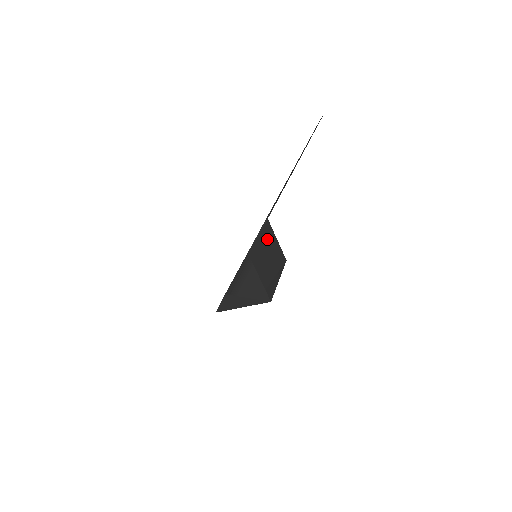
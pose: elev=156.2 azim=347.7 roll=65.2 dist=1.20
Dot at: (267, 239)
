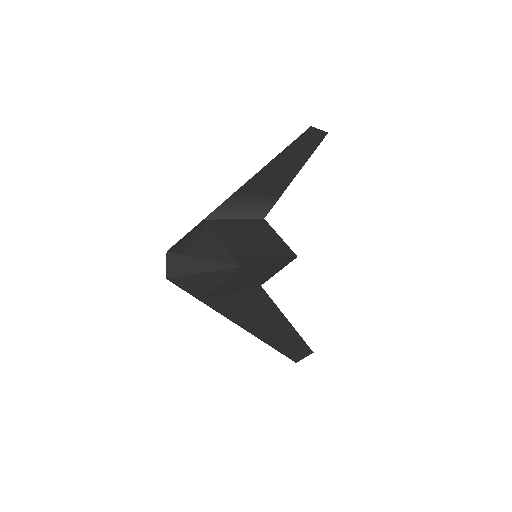
Dot at: (255, 229)
